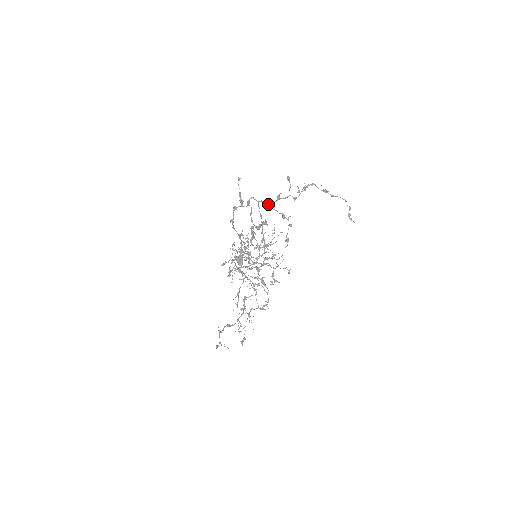
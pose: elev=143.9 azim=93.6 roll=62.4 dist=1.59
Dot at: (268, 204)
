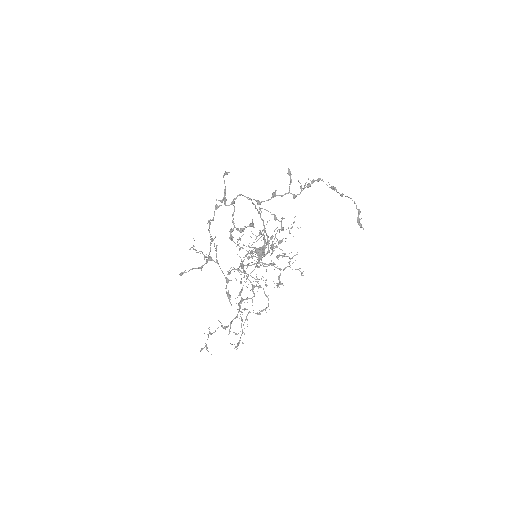
Dot at: (259, 203)
